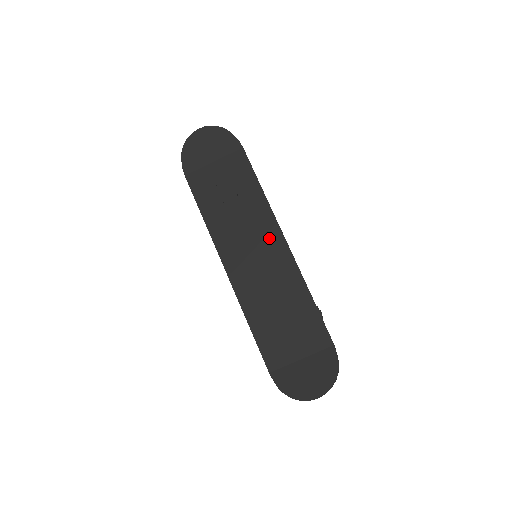
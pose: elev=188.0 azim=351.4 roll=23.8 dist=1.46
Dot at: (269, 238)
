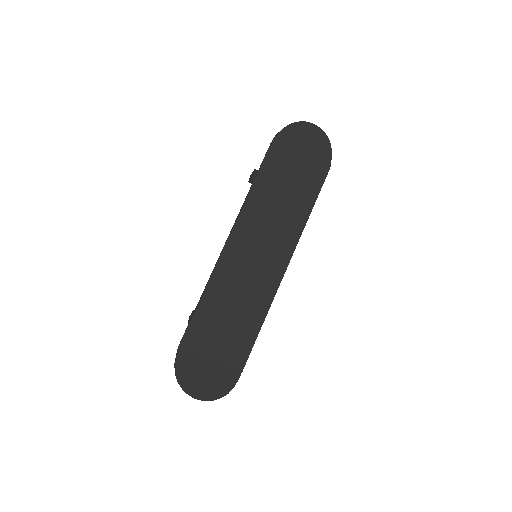
Dot at: (278, 255)
